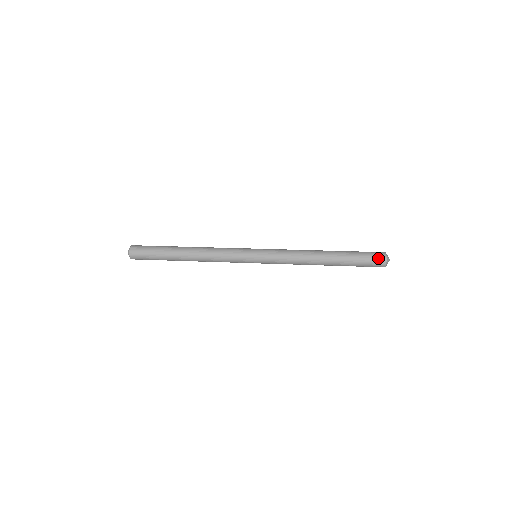
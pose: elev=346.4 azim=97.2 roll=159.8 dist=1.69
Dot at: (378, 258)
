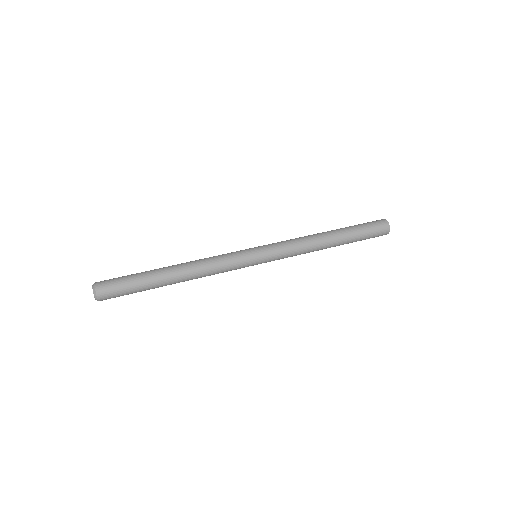
Dot at: (382, 228)
